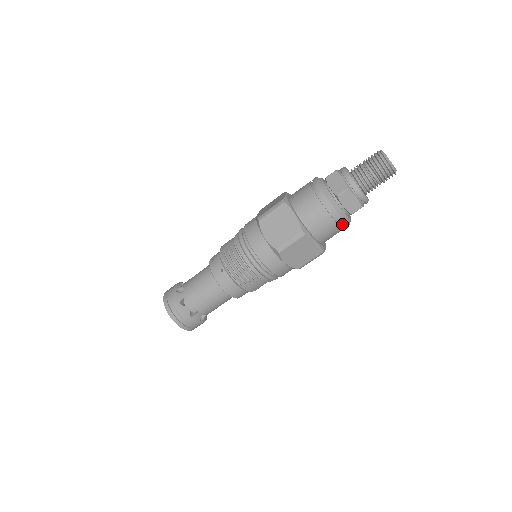
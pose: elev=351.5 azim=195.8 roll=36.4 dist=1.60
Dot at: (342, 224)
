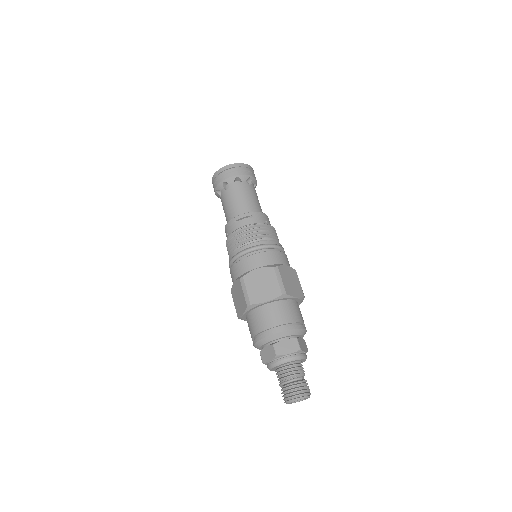
Dot at: occluded
